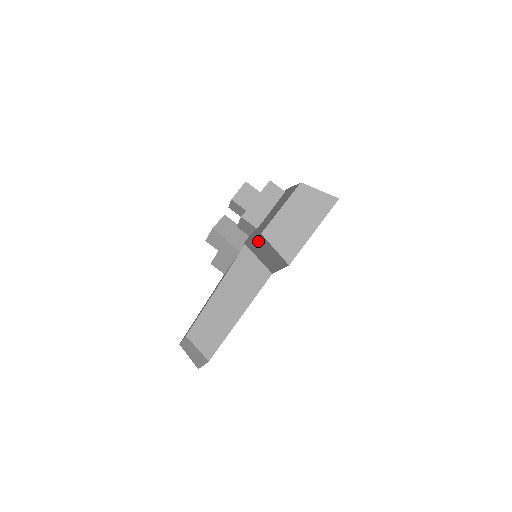
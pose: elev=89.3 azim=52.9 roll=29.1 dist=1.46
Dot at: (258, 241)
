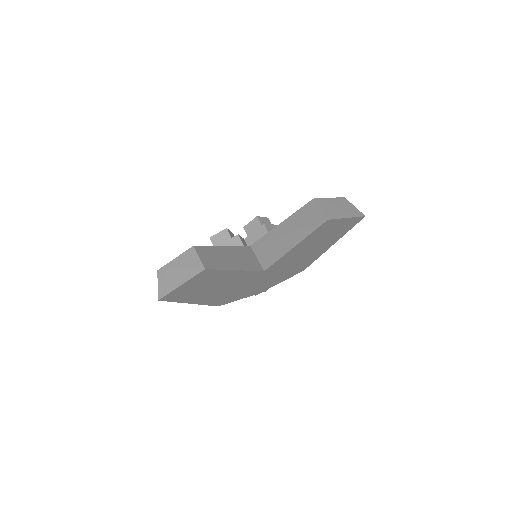
Dot at: (293, 217)
